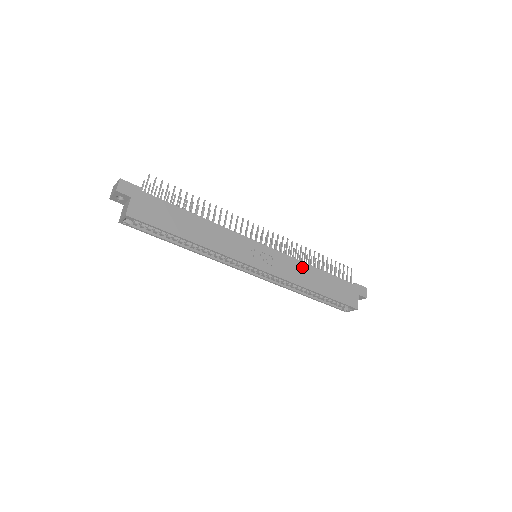
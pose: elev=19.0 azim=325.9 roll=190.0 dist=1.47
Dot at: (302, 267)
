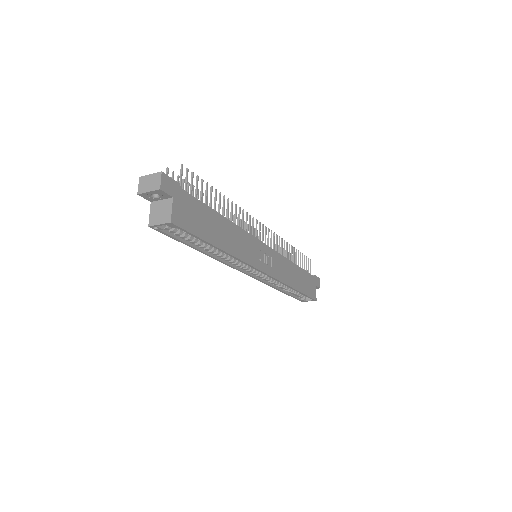
Dot at: (288, 265)
